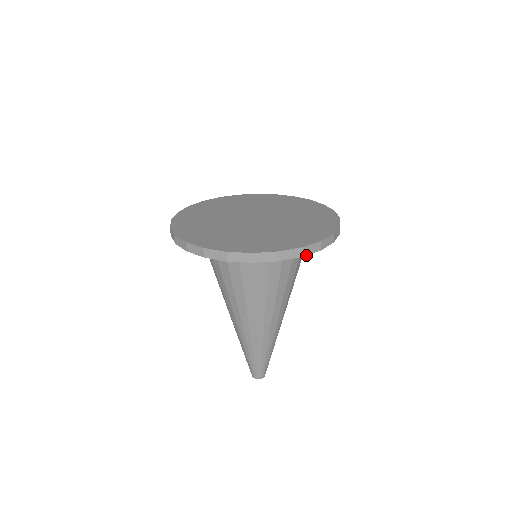
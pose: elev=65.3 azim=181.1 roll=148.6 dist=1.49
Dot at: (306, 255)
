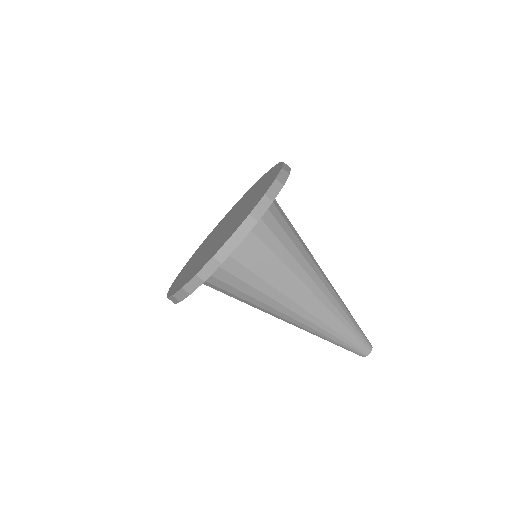
Dot at: occluded
